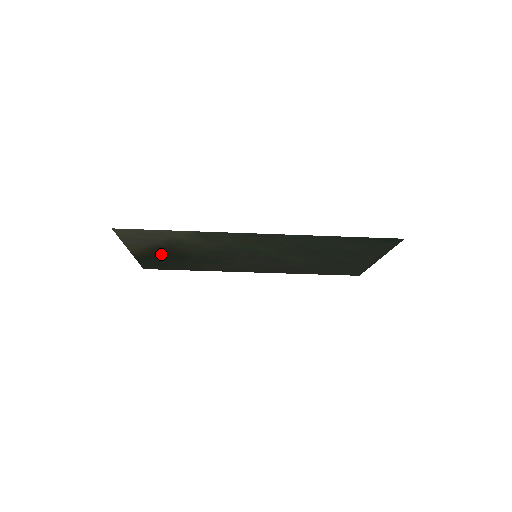
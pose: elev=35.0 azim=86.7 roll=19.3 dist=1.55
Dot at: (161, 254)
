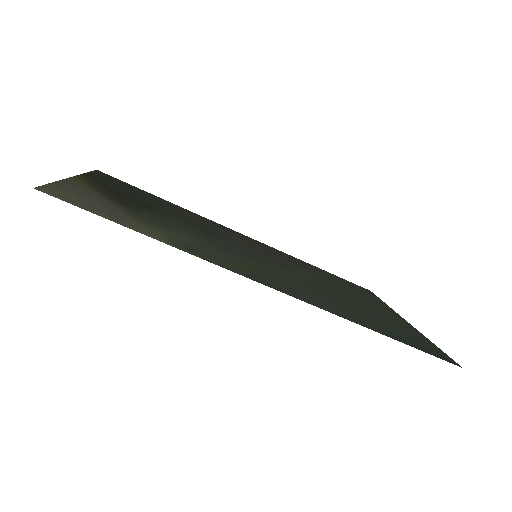
Dot at: (121, 195)
